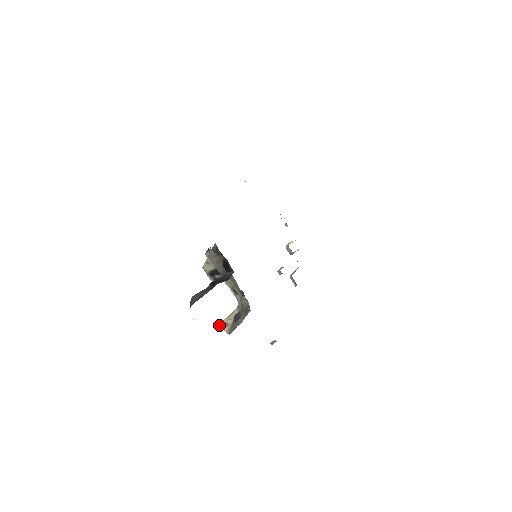
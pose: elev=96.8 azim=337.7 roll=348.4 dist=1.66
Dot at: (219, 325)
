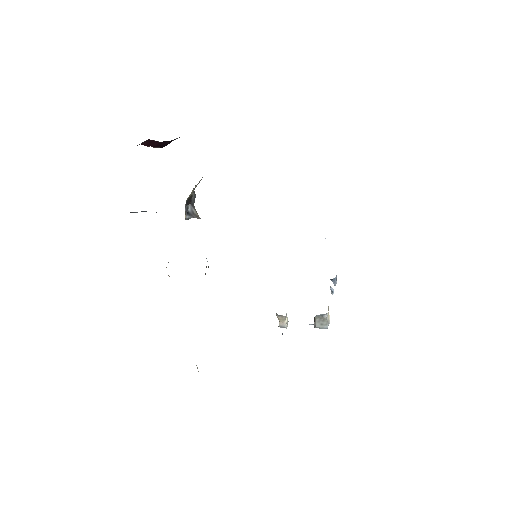
Dot at: occluded
